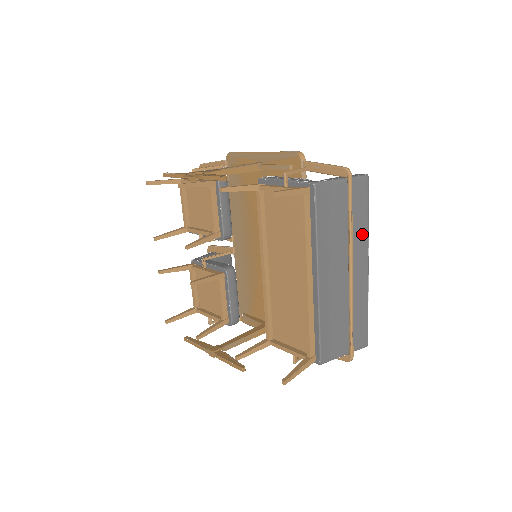
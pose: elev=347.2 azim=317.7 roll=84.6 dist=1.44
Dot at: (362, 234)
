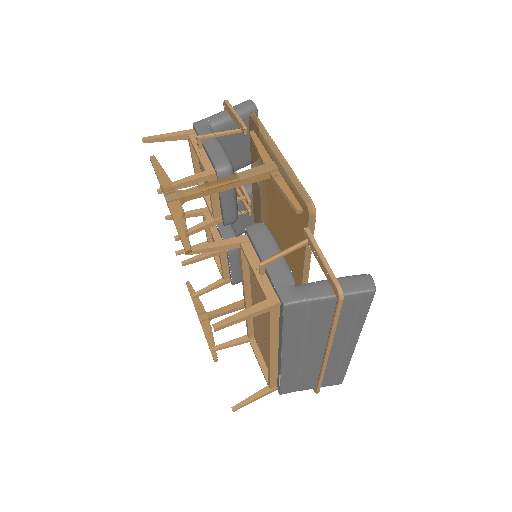
Dot at: (351, 330)
